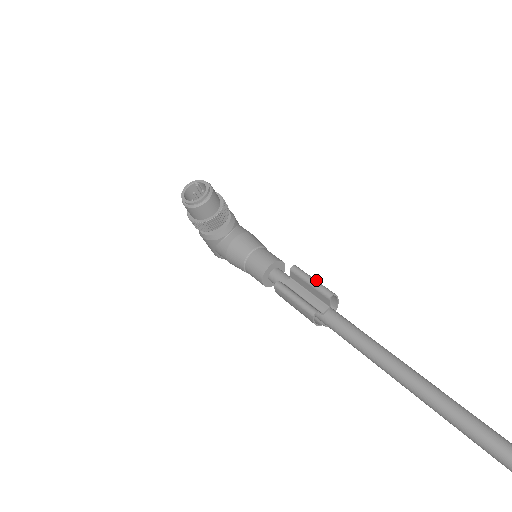
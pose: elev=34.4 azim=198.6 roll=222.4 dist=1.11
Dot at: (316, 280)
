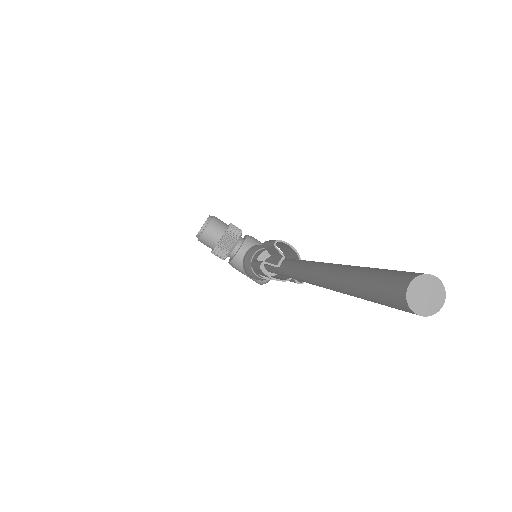
Dot at: occluded
